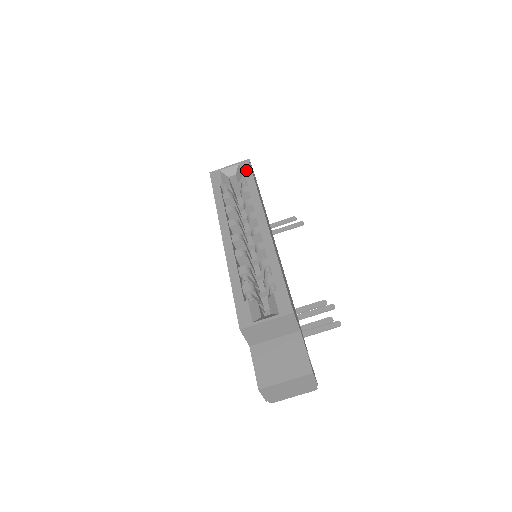
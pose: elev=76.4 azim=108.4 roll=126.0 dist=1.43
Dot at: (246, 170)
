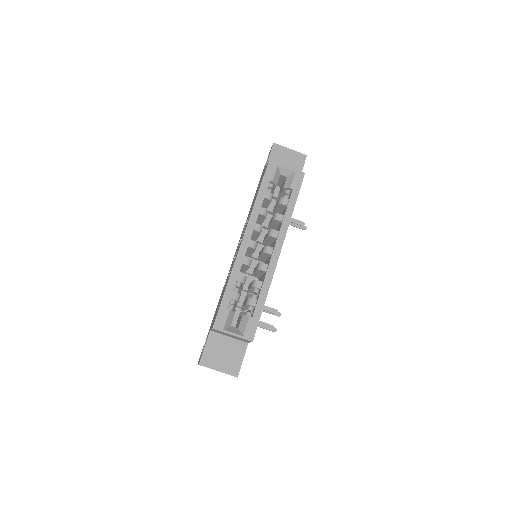
Dot at: (297, 184)
